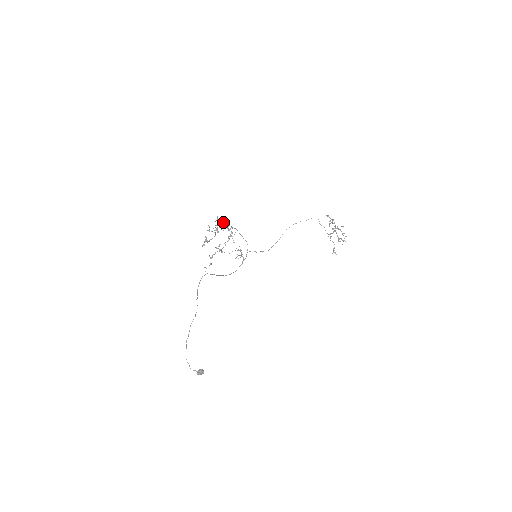
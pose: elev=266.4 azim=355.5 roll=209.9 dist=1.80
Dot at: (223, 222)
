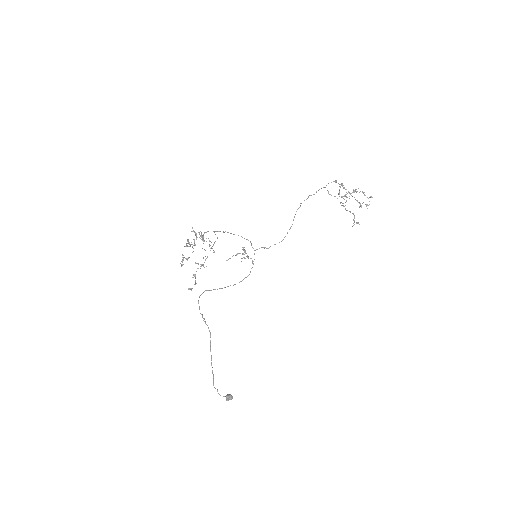
Dot at: (199, 232)
